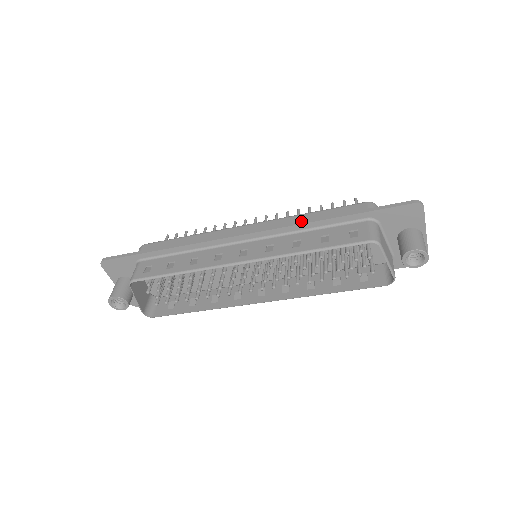
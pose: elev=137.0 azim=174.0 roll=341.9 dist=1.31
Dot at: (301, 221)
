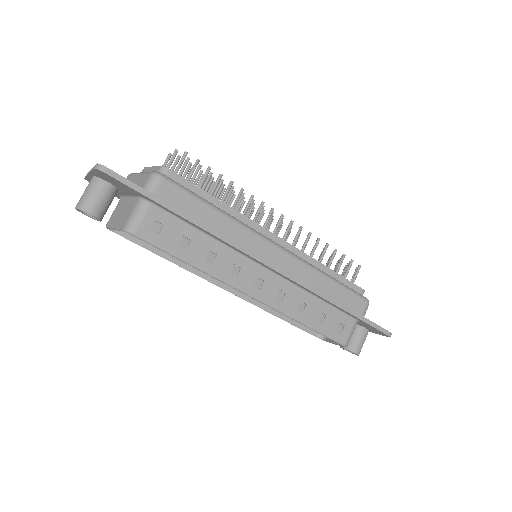
Dot at: (320, 292)
